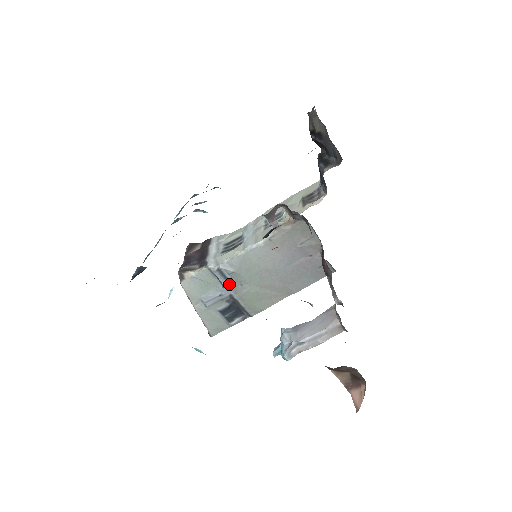
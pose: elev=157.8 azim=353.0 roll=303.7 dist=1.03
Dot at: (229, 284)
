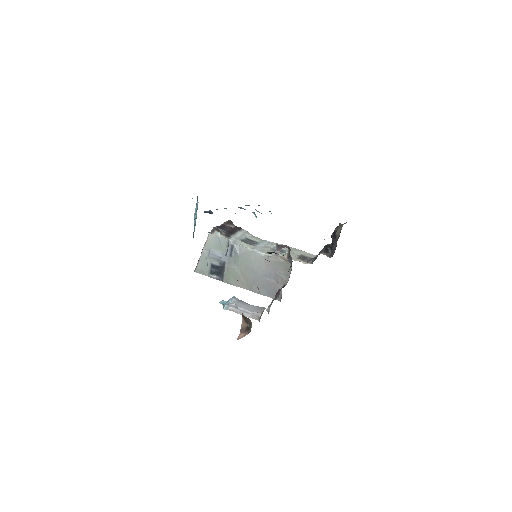
Dot at: (230, 257)
